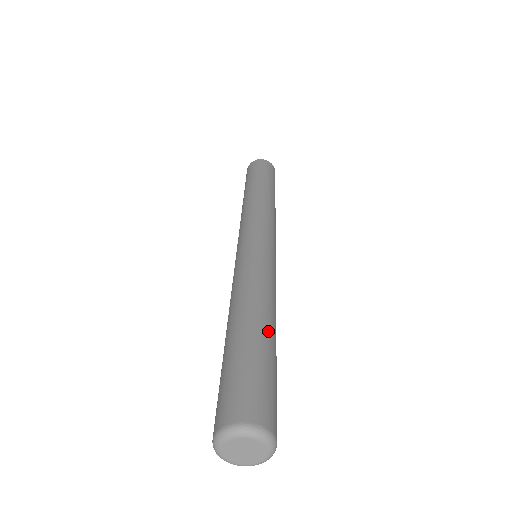
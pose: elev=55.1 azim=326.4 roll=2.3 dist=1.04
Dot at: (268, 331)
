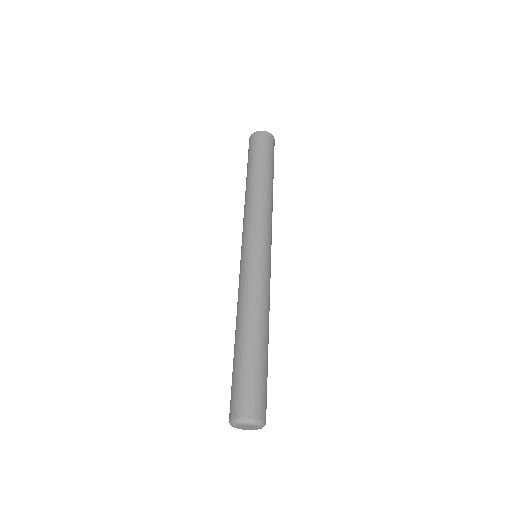
Dot at: occluded
